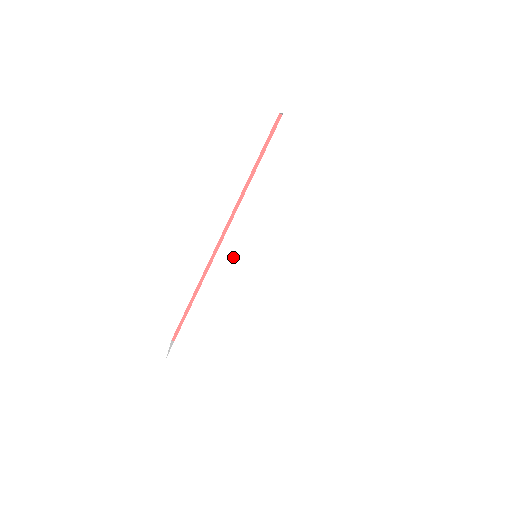
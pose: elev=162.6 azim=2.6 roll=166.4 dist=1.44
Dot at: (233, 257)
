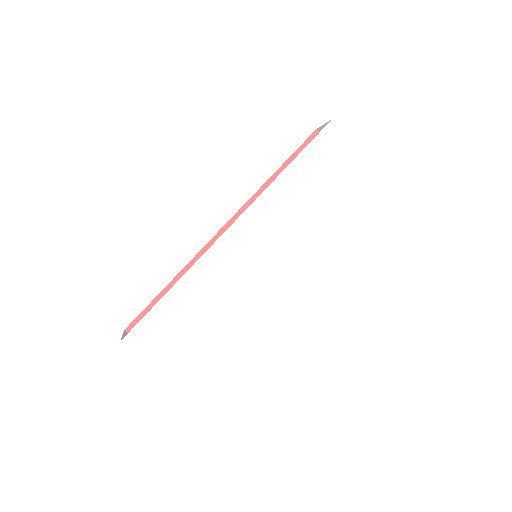
Dot at: (238, 244)
